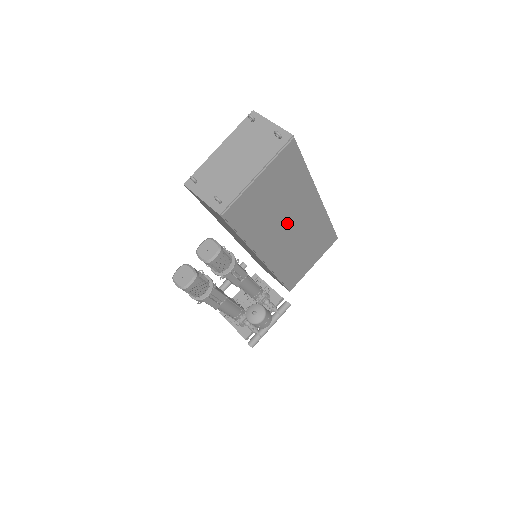
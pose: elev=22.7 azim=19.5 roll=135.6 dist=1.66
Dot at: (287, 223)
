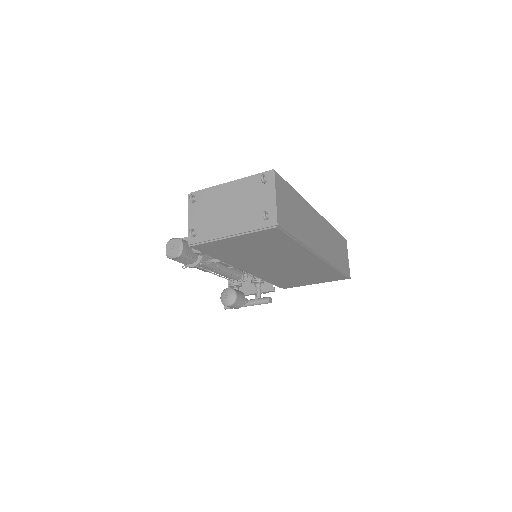
Dot at: (274, 261)
